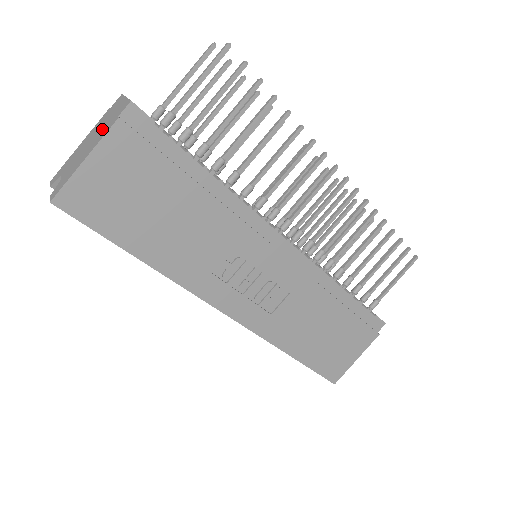
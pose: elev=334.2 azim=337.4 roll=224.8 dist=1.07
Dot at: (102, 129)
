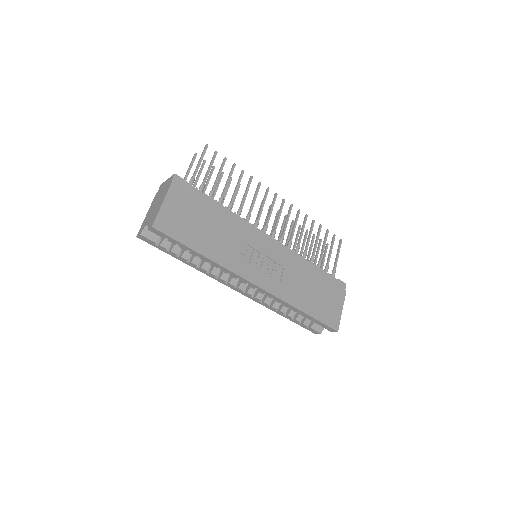
Dot at: (162, 193)
